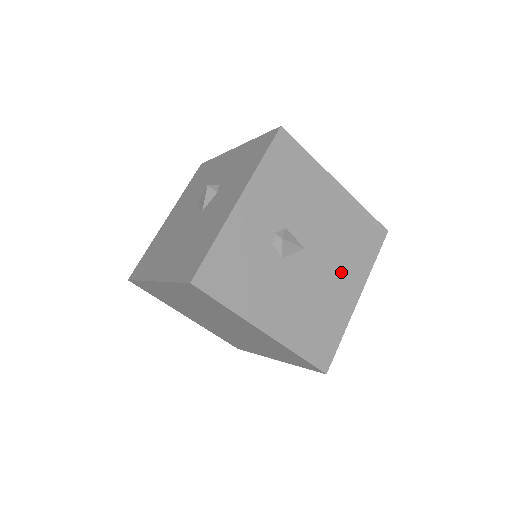
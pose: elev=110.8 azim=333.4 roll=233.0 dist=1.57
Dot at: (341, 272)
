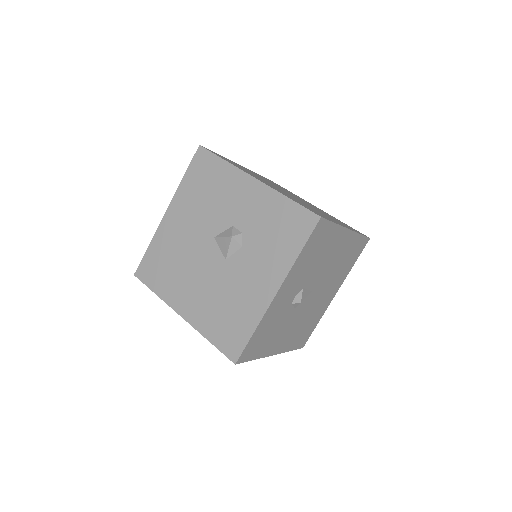
Dot at: (330, 288)
